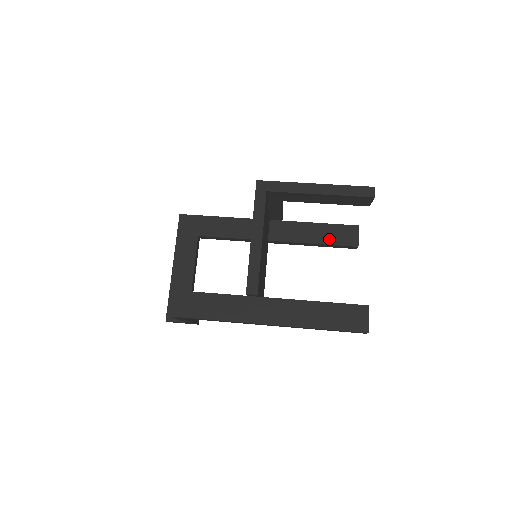
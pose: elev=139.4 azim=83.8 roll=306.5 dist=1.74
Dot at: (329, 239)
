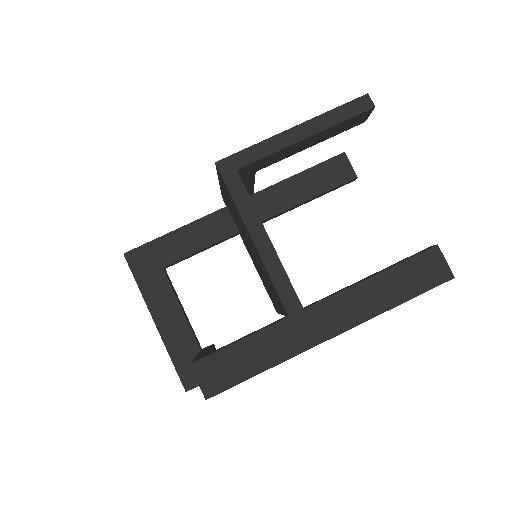
Dot at: (320, 186)
